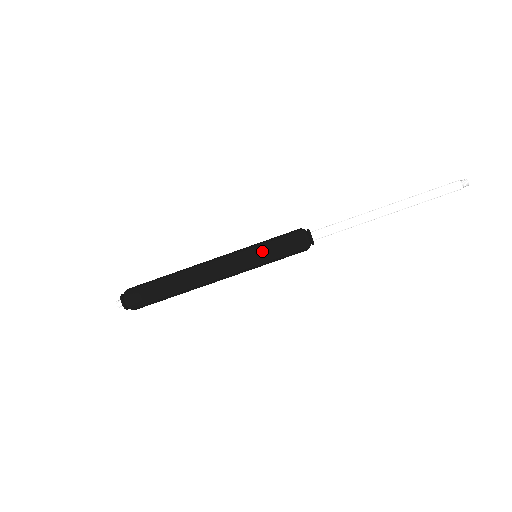
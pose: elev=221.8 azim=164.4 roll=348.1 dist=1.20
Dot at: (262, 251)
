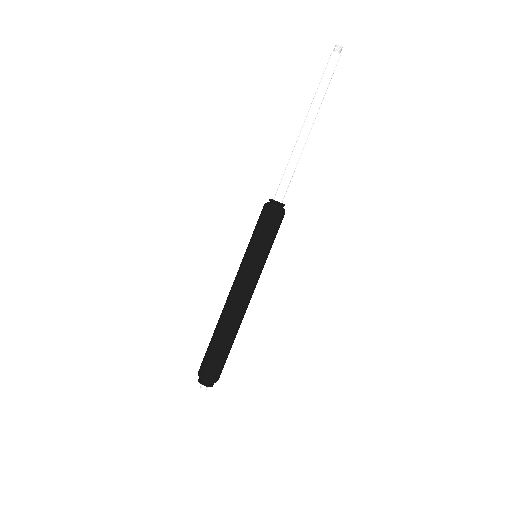
Dot at: (257, 249)
